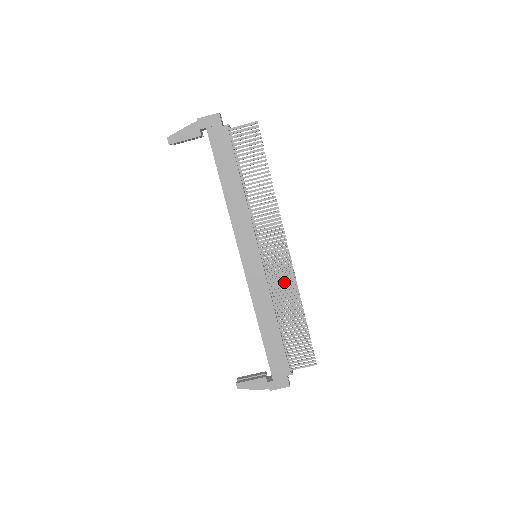
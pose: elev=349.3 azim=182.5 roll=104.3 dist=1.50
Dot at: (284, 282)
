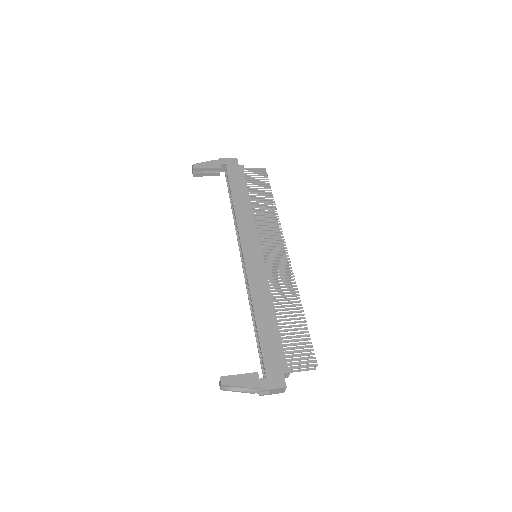
Dot at: occluded
